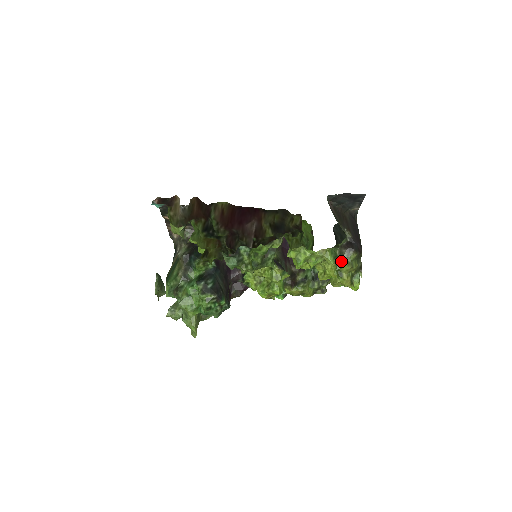
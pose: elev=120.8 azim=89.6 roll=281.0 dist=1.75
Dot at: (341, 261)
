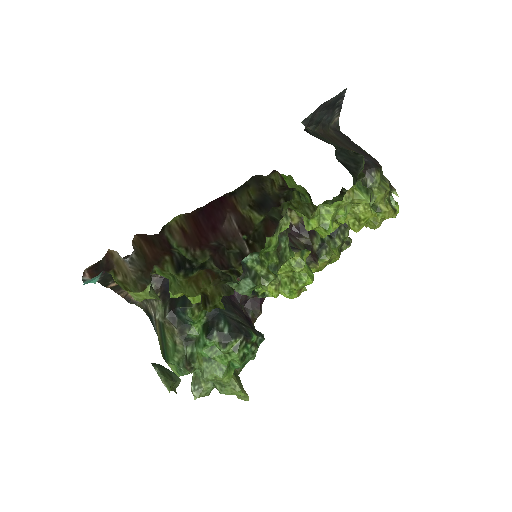
Dot at: occluded
